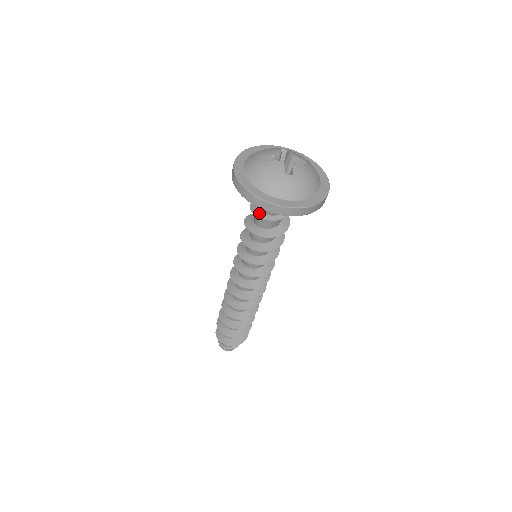
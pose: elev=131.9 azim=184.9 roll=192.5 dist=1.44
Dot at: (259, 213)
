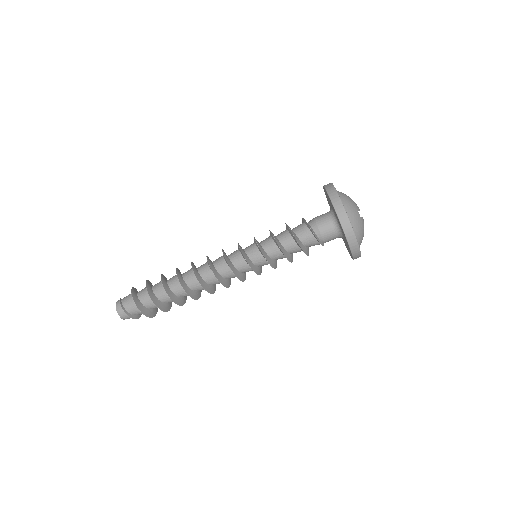
Dot at: (308, 222)
